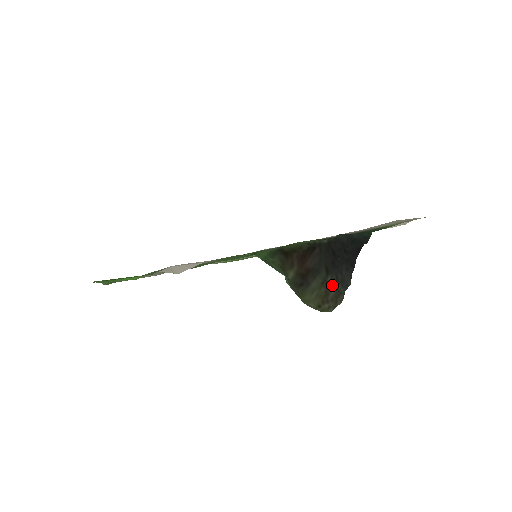
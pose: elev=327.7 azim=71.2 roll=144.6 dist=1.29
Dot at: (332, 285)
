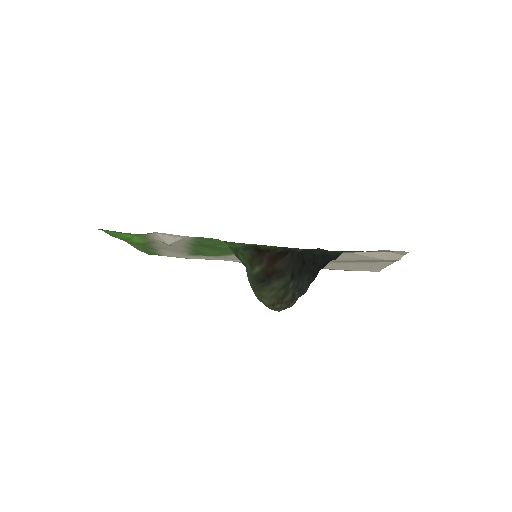
Dot at: (291, 290)
